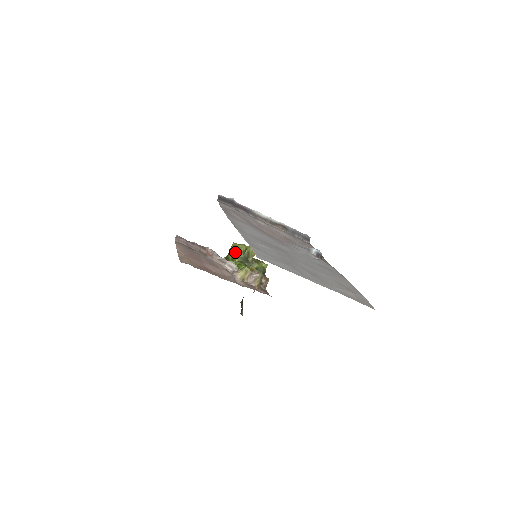
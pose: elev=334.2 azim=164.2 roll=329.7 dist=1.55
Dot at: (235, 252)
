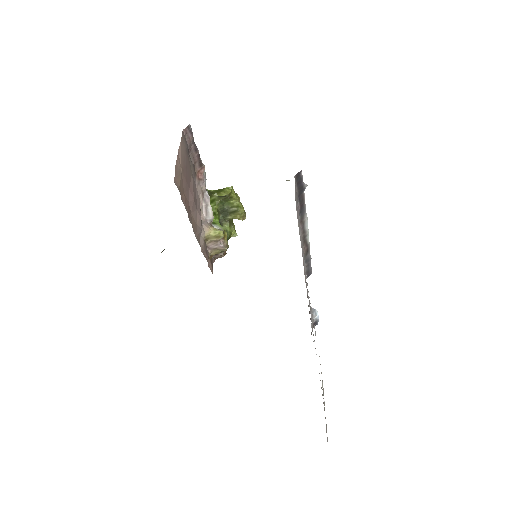
Dot at: (224, 198)
